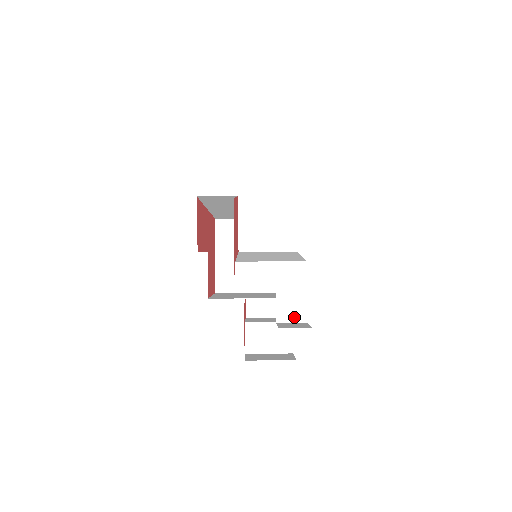
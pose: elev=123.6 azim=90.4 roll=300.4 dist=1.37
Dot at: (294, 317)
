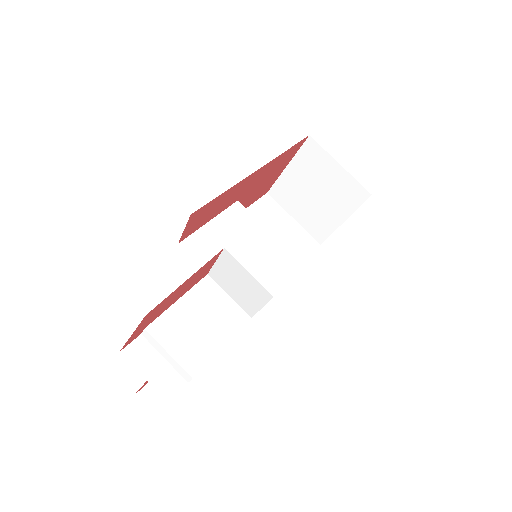
Dot at: occluded
